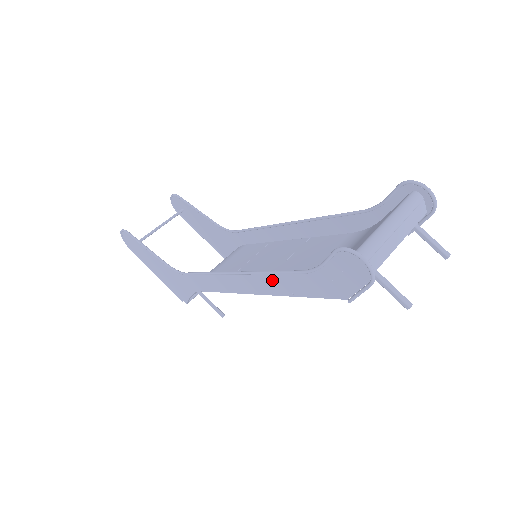
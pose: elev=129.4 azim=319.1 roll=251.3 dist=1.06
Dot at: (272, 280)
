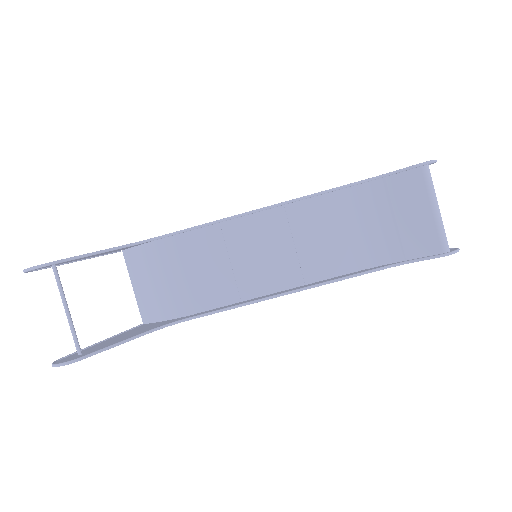
Dot at: occluded
